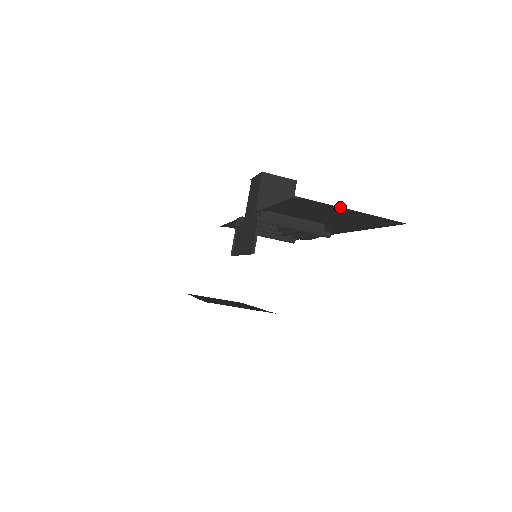
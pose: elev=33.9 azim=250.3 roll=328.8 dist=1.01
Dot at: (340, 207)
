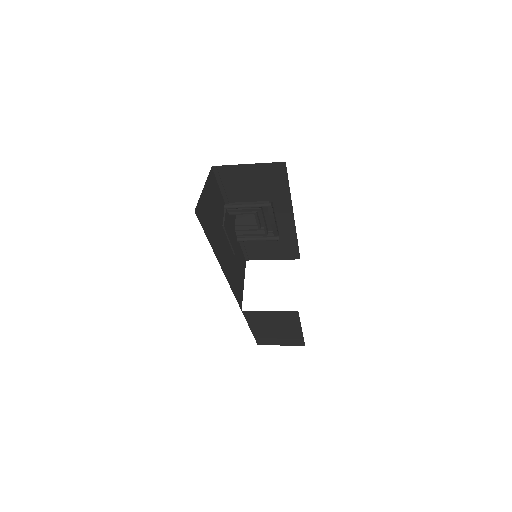
Dot at: (241, 165)
